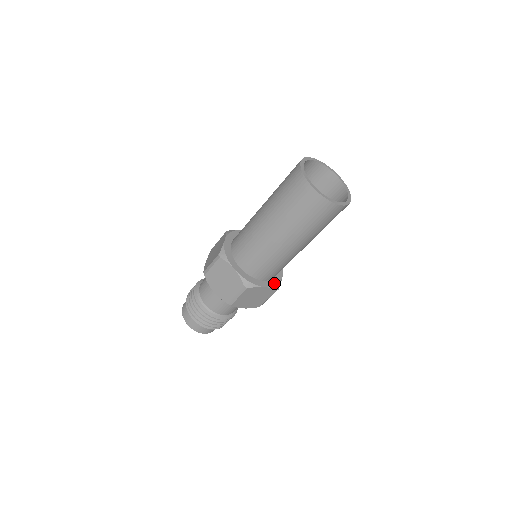
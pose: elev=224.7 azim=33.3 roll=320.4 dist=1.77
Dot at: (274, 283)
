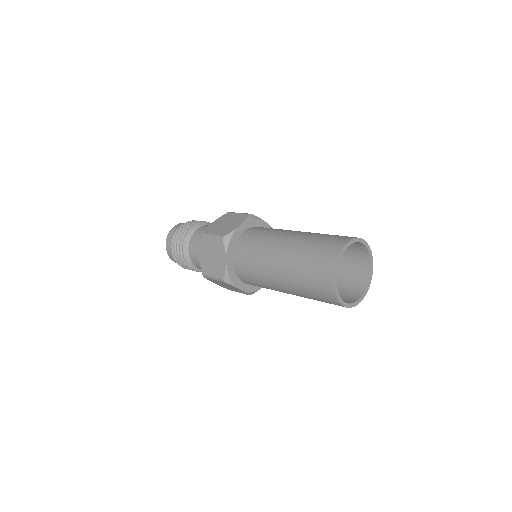
Dot at: (252, 289)
